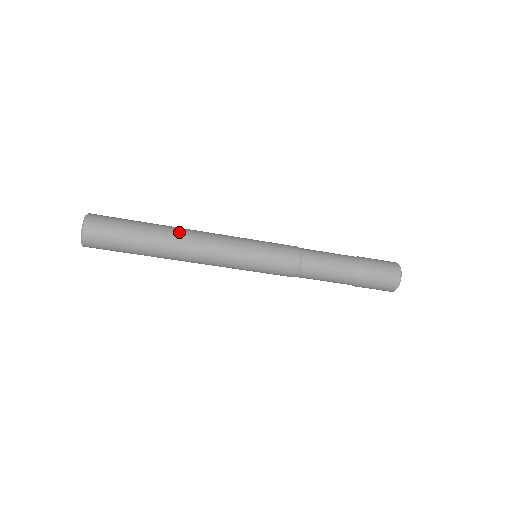
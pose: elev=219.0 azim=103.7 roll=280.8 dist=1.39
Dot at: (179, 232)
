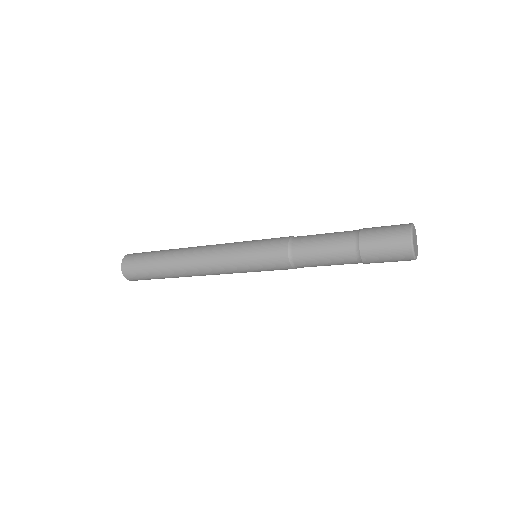
Dot at: (184, 269)
